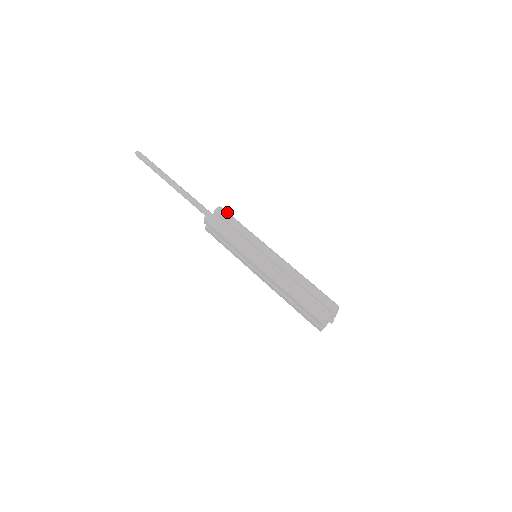
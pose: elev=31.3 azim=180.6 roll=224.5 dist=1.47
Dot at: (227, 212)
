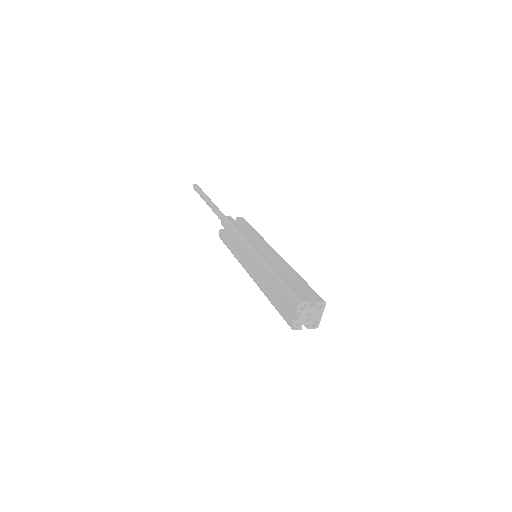
Dot at: occluded
